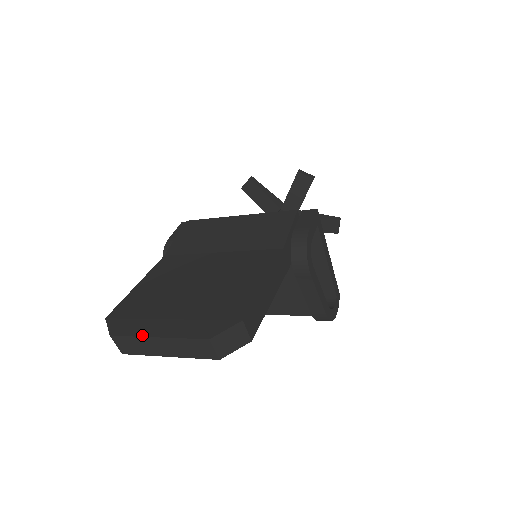
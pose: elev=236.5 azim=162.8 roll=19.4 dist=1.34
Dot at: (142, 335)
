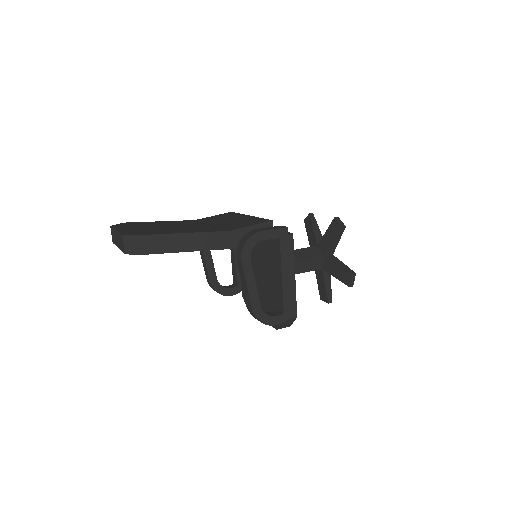
Dot at: (115, 228)
